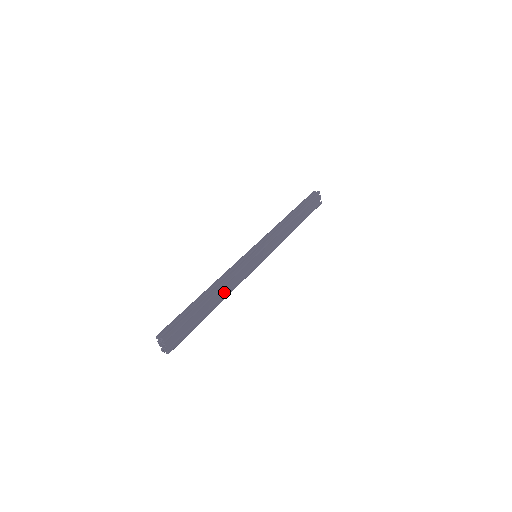
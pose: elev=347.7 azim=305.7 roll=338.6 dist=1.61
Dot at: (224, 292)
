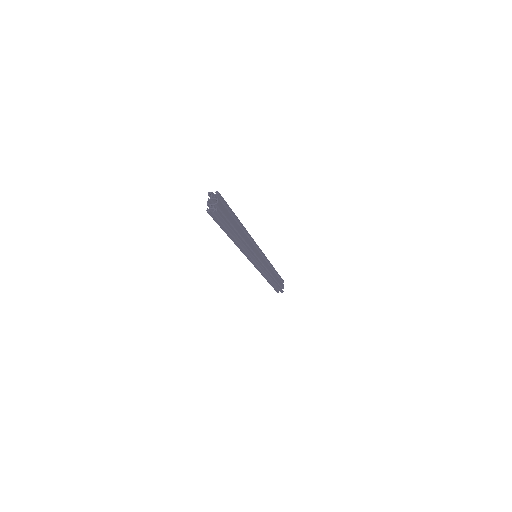
Dot at: (244, 238)
